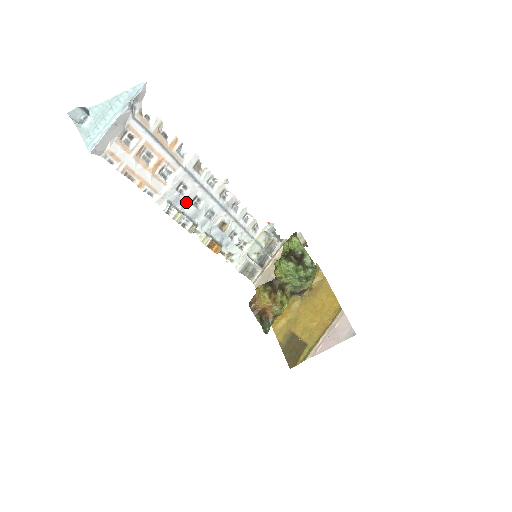
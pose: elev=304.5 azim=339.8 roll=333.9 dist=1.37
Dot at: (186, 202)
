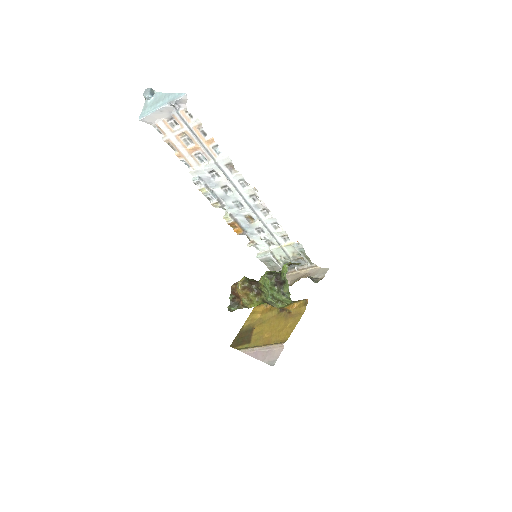
Dot at: (216, 185)
